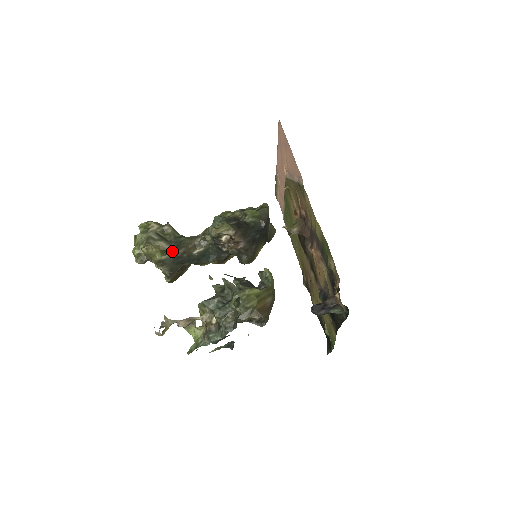
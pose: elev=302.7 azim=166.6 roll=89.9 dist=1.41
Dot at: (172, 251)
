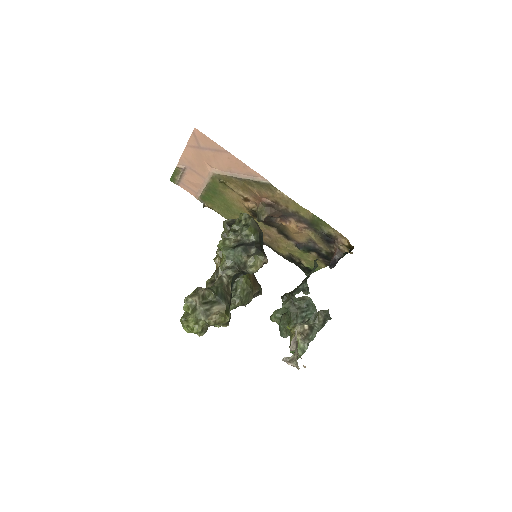
Dot at: (227, 306)
